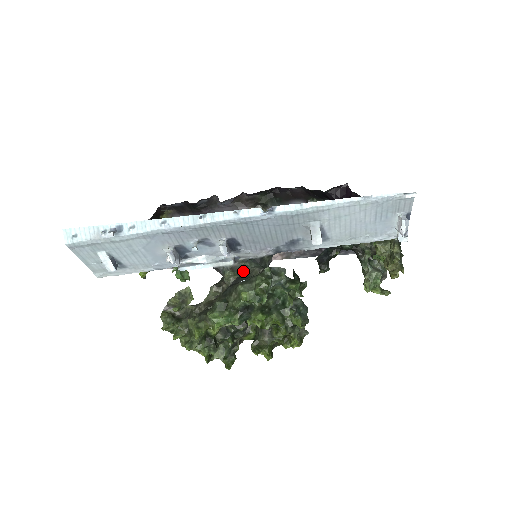
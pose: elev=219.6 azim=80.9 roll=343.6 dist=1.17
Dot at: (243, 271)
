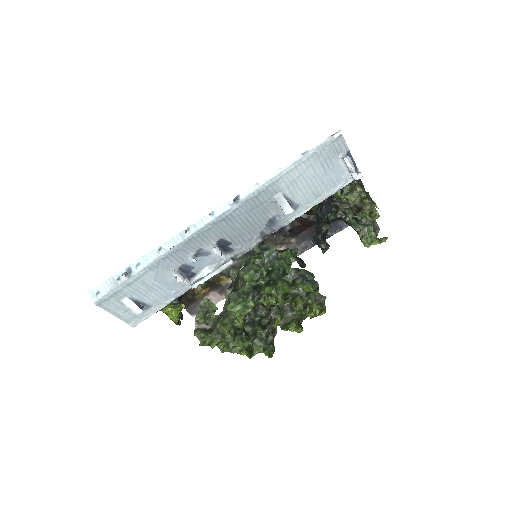
Dot at: occluded
